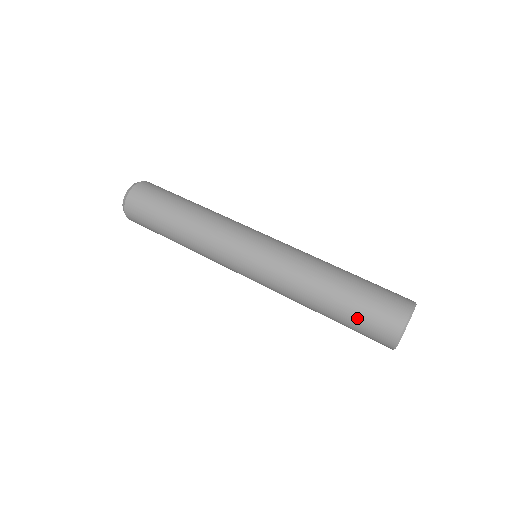
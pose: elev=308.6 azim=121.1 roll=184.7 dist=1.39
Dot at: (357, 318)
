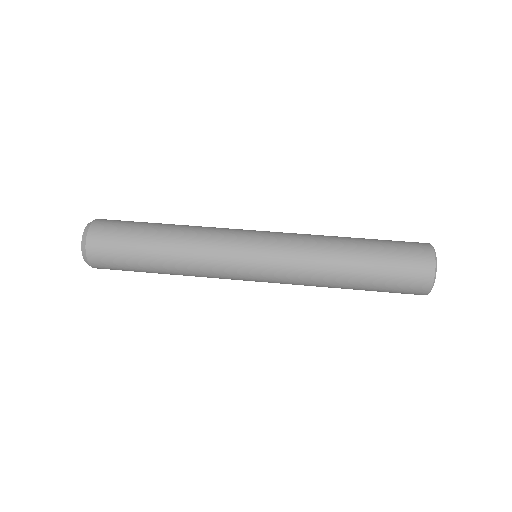
Dot at: (384, 290)
